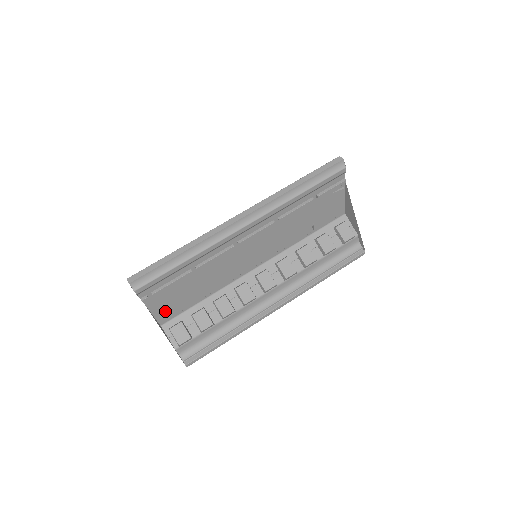
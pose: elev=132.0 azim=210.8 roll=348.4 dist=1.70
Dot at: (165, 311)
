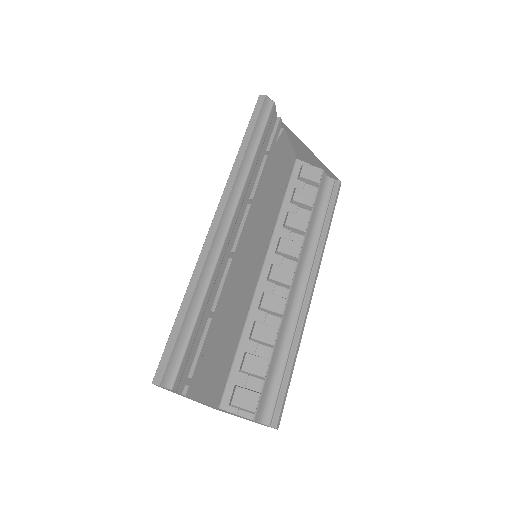
Dot at: (213, 388)
